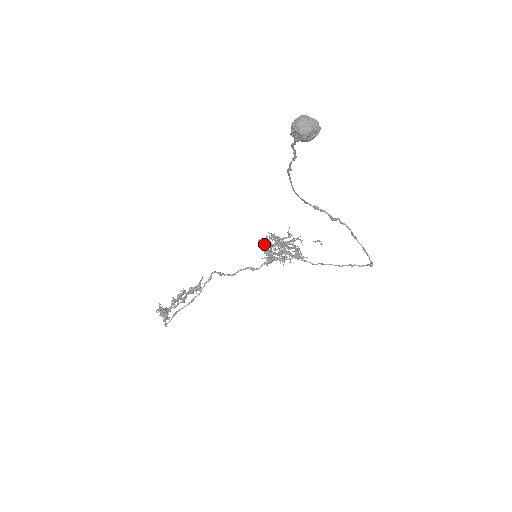
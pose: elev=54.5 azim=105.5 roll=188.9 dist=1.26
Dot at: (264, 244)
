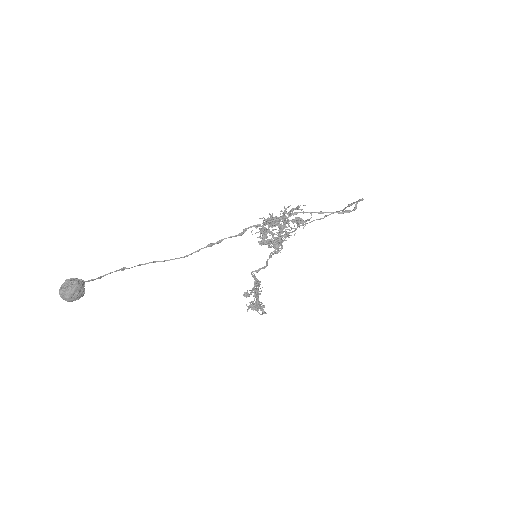
Dot at: (266, 231)
